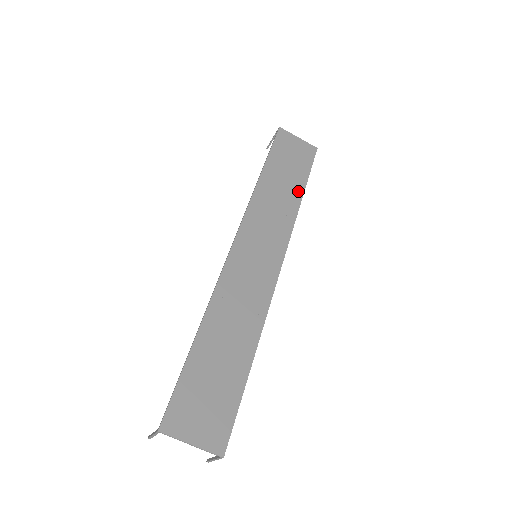
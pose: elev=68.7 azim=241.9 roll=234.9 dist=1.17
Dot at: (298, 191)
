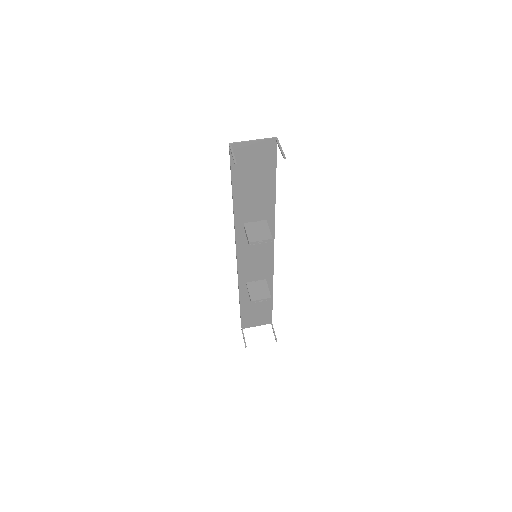
Dot at: occluded
